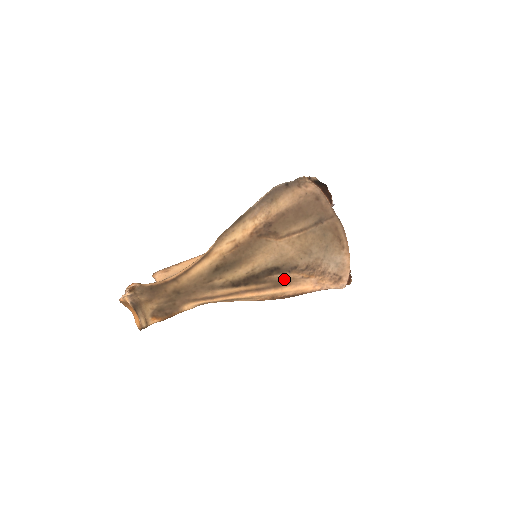
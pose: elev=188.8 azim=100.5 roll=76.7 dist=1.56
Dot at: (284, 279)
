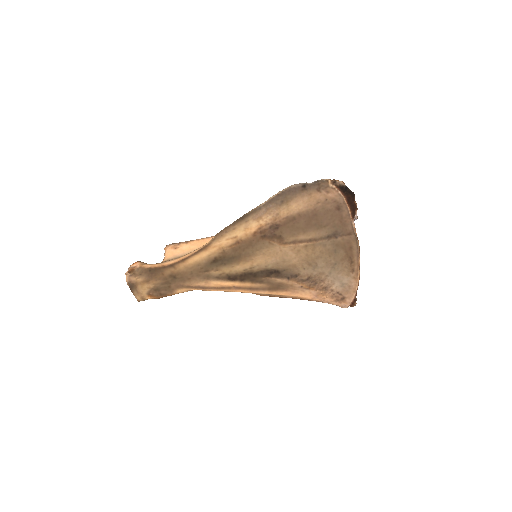
Dot at: (282, 284)
